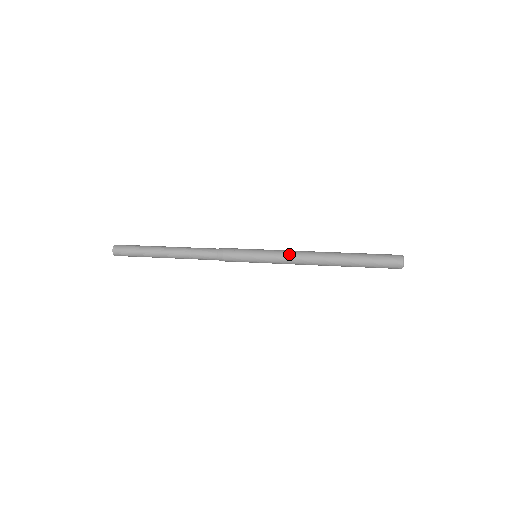
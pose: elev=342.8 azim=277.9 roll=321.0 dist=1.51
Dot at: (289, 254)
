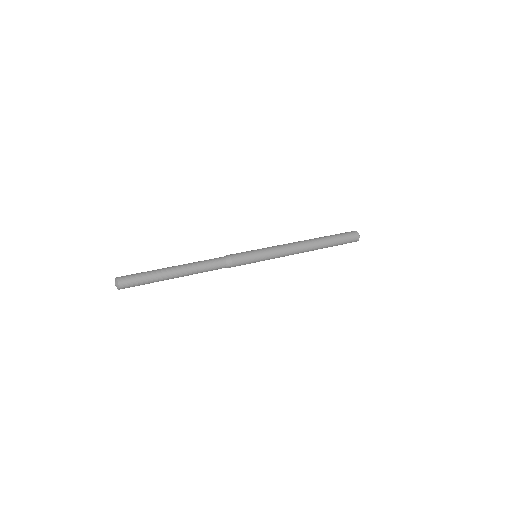
Dot at: (285, 251)
